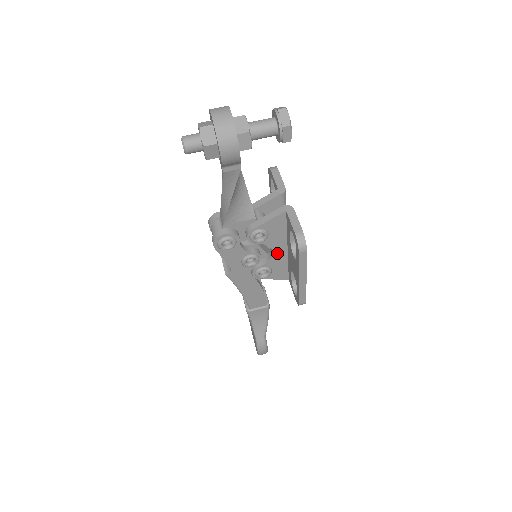
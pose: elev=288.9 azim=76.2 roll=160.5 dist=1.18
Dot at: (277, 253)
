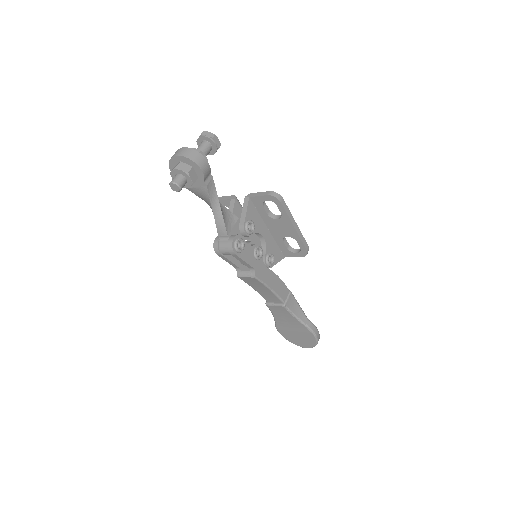
Dot at: (266, 237)
